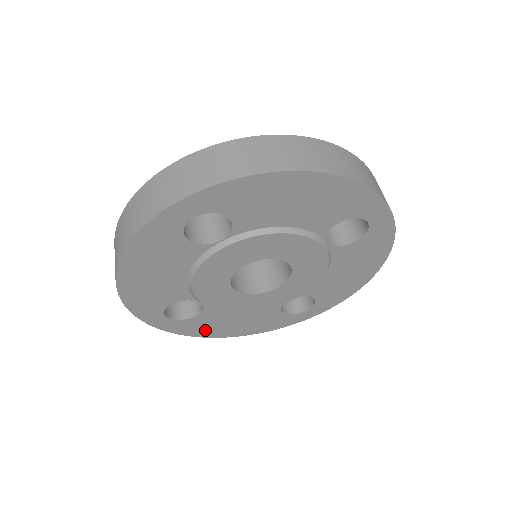
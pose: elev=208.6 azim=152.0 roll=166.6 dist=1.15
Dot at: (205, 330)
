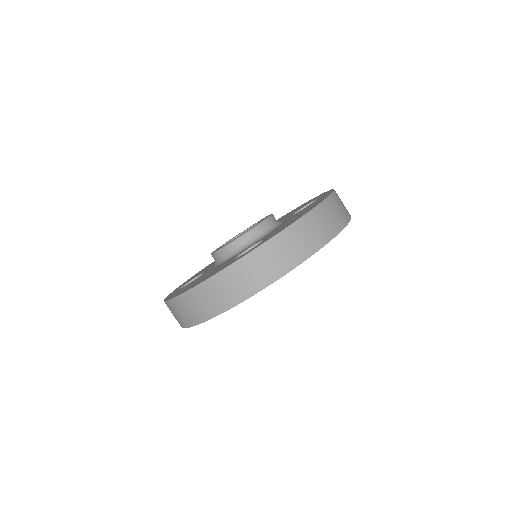
Dot at: occluded
